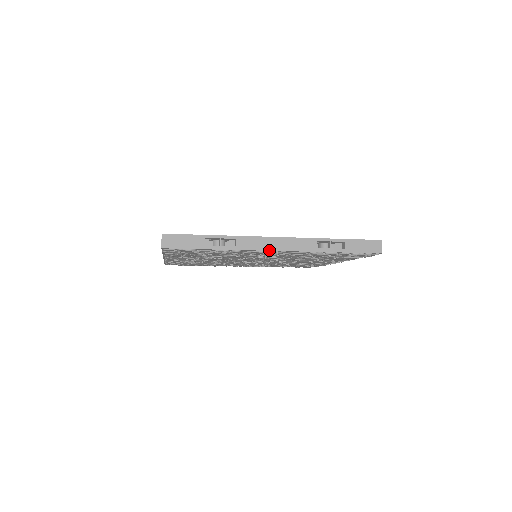
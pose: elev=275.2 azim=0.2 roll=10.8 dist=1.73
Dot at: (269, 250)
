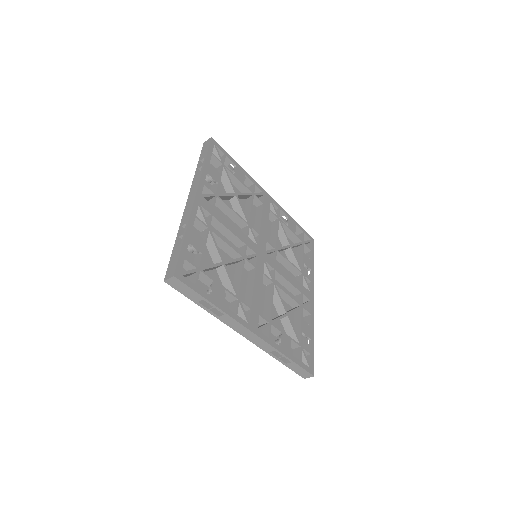
Dot at: occluded
